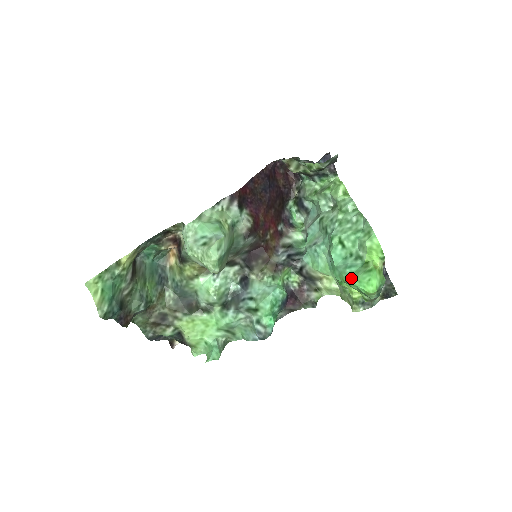
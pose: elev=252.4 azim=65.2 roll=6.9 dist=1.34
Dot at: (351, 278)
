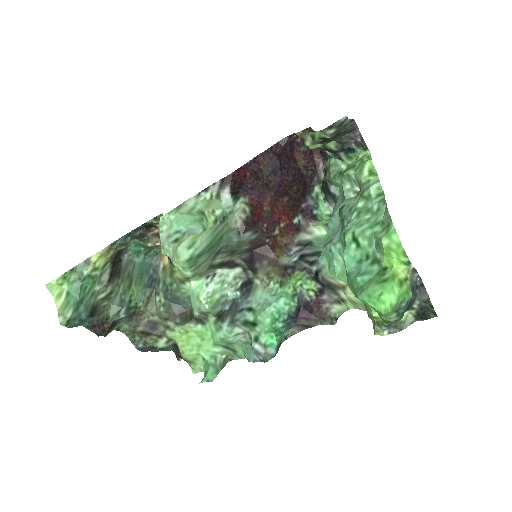
Dot at: (360, 290)
